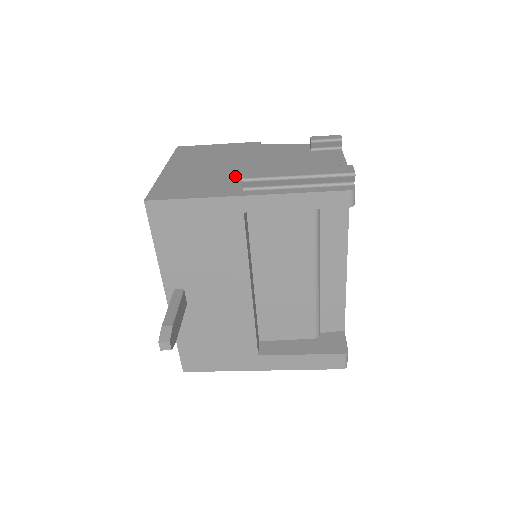
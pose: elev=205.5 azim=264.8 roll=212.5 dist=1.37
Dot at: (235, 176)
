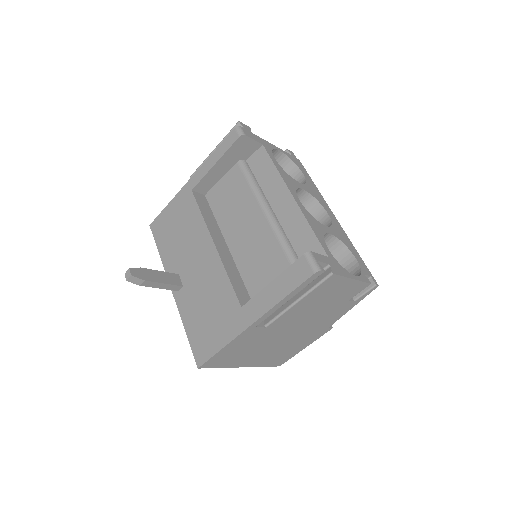
Dot at: occluded
